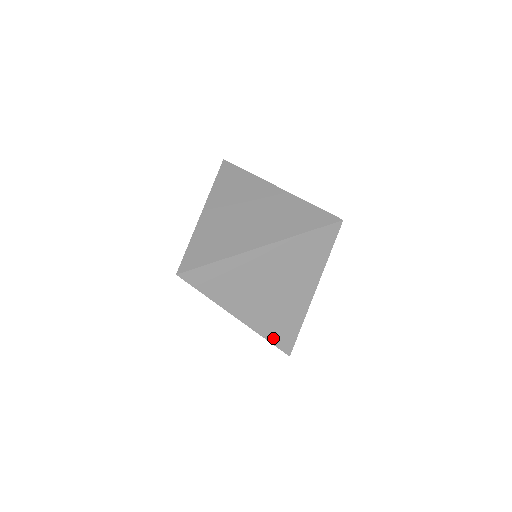
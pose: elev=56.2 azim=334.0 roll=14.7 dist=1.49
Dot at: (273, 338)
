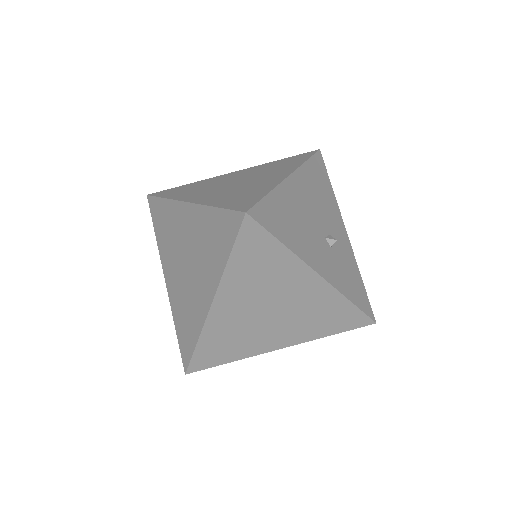
Dot at: (336, 329)
